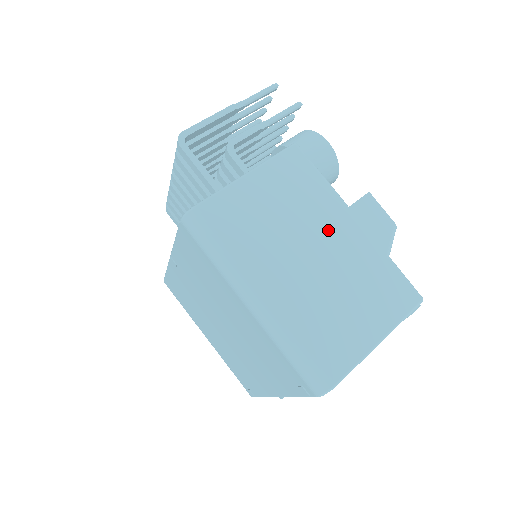
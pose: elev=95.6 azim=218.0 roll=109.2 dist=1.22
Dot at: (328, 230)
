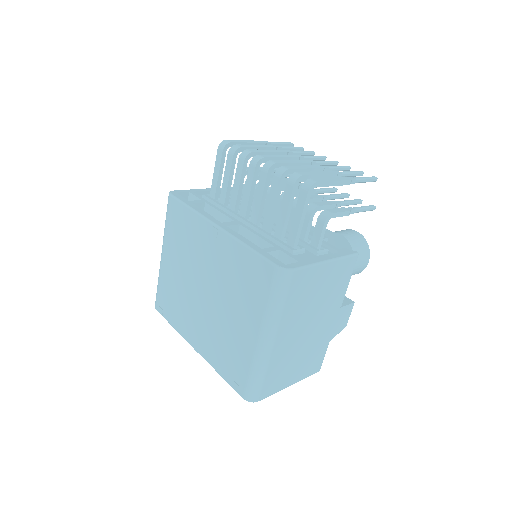
Dot at: (325, 316)
